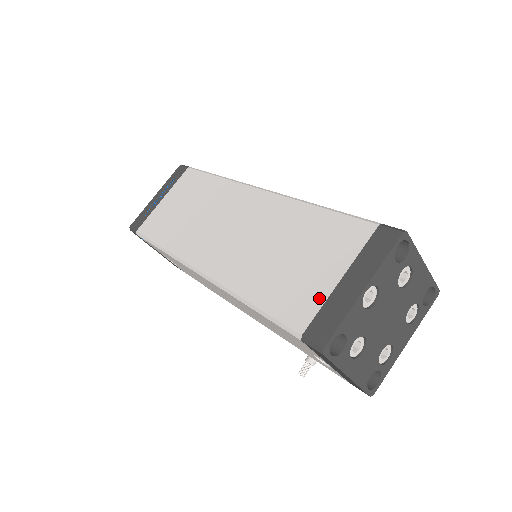
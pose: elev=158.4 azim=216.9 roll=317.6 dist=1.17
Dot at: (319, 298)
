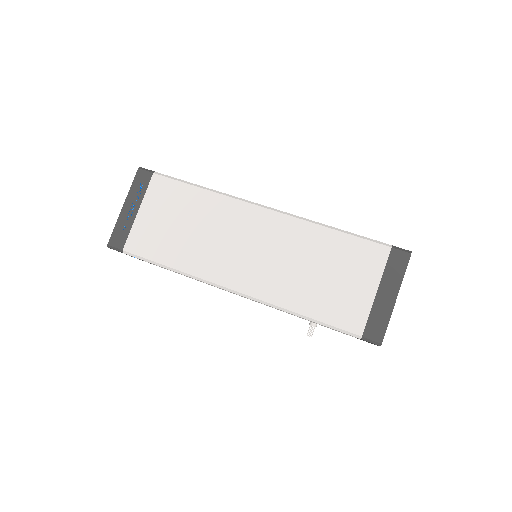
Dot at: (365, 308)
